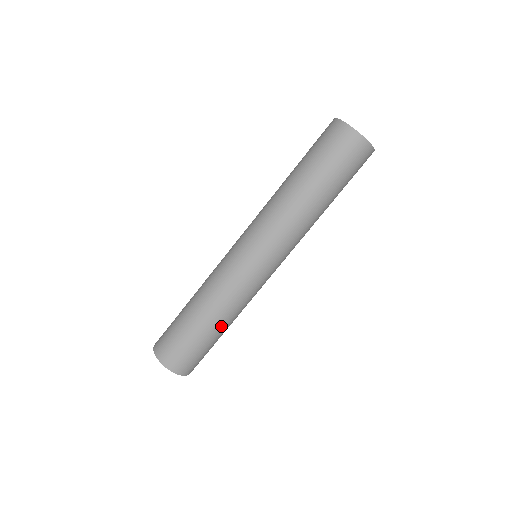
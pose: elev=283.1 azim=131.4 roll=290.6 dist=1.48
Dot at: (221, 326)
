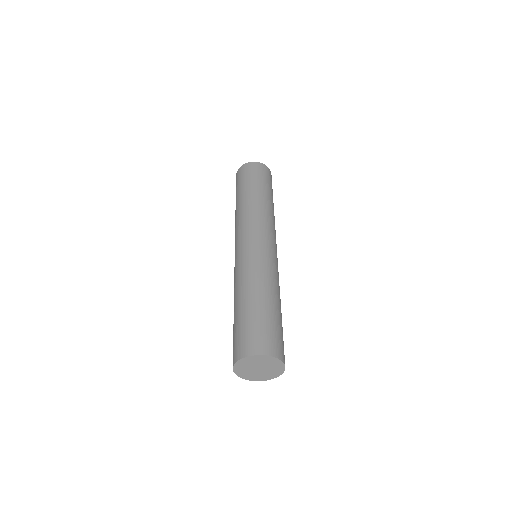
Dot at: (276, 300)
